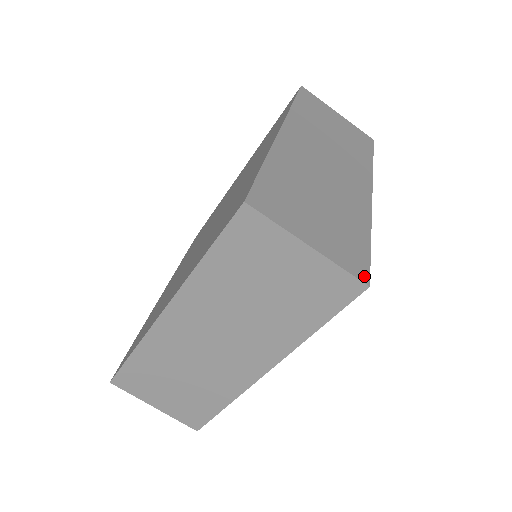
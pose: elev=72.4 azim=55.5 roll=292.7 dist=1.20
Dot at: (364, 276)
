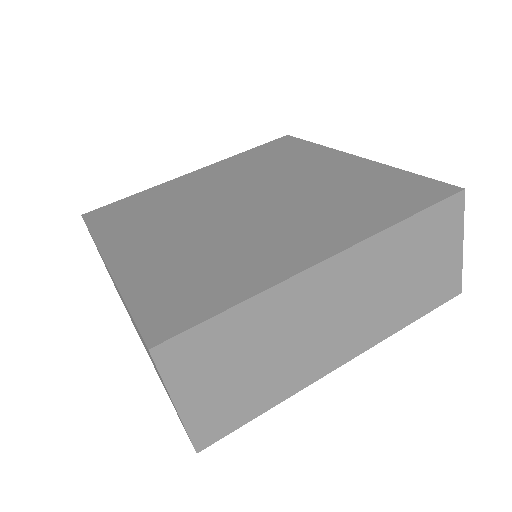
Dot at: occluded
